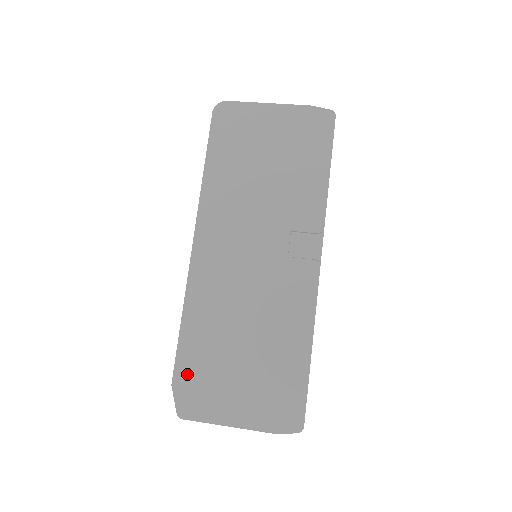
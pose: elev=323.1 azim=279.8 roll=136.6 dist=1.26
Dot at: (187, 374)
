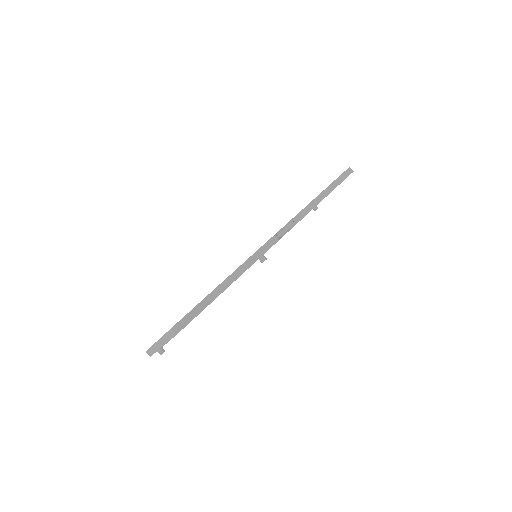
Dot at: occluded
